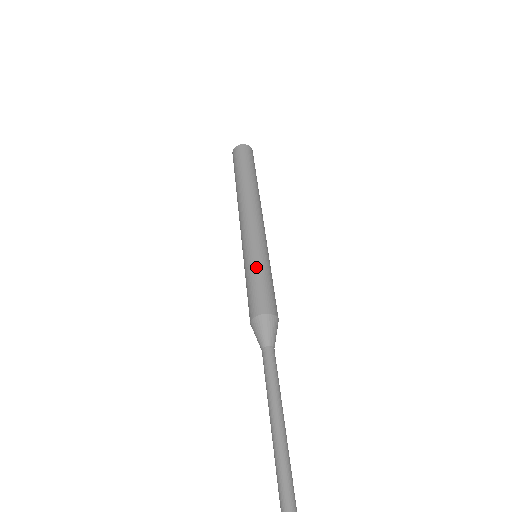
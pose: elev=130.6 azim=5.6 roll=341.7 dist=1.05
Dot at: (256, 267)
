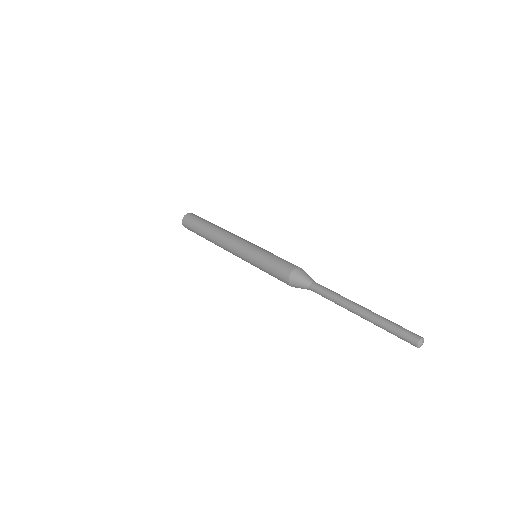
Dot at: occluded
